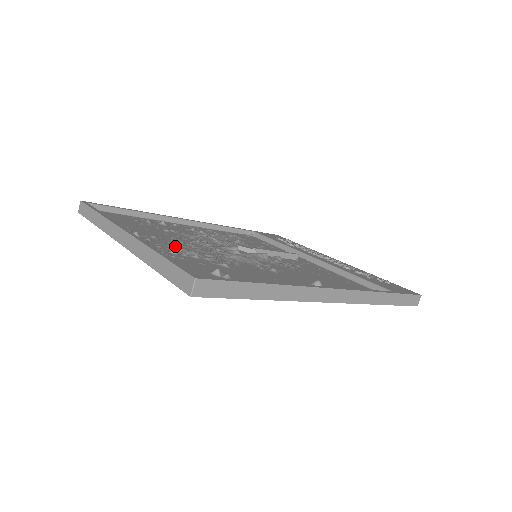
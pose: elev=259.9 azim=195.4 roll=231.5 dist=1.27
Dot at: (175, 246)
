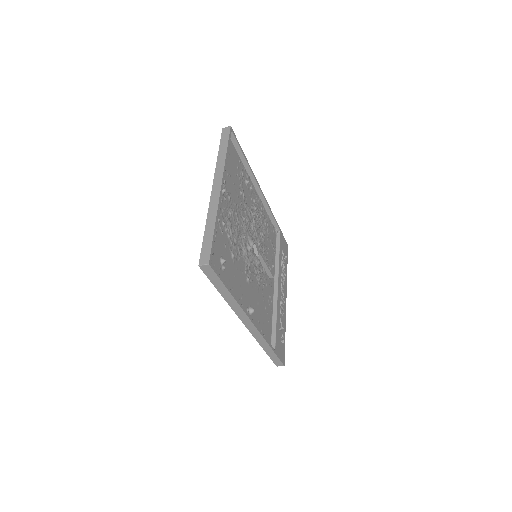
Dot at: (230, 216)
